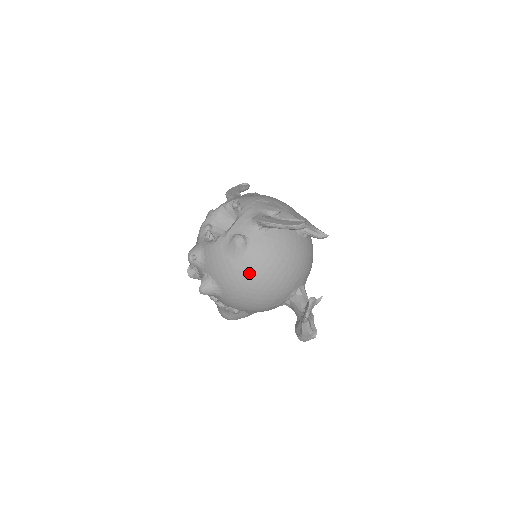
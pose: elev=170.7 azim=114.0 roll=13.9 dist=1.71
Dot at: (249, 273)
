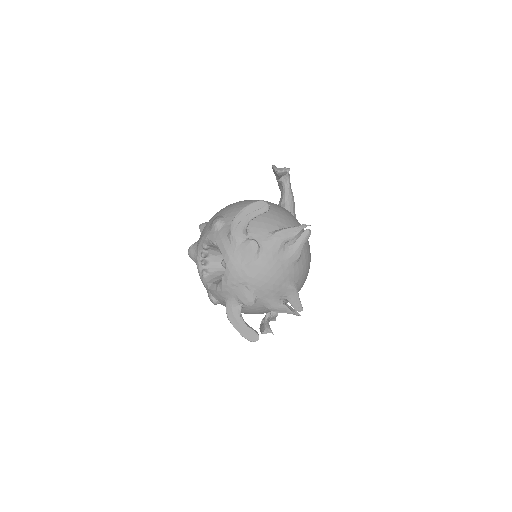
Dot at: occluded
